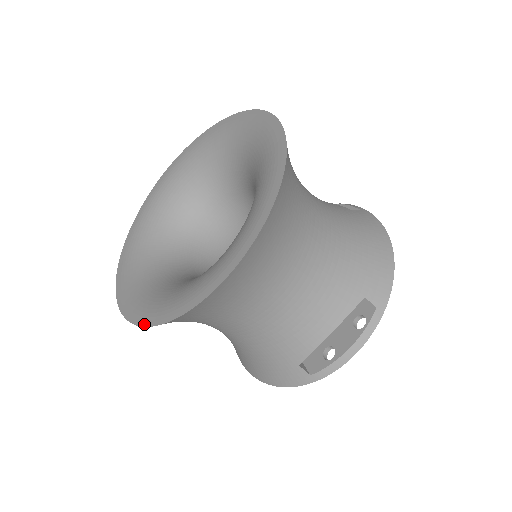
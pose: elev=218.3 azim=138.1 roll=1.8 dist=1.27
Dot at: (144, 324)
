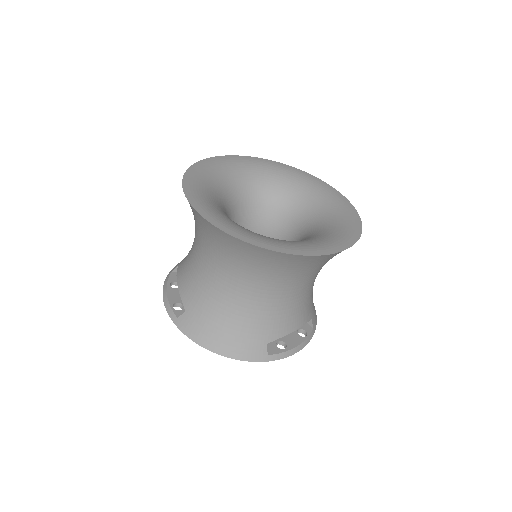
Dot at: (264, 247)
